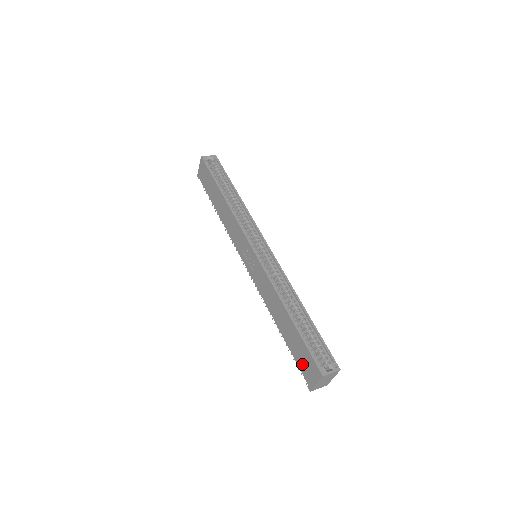
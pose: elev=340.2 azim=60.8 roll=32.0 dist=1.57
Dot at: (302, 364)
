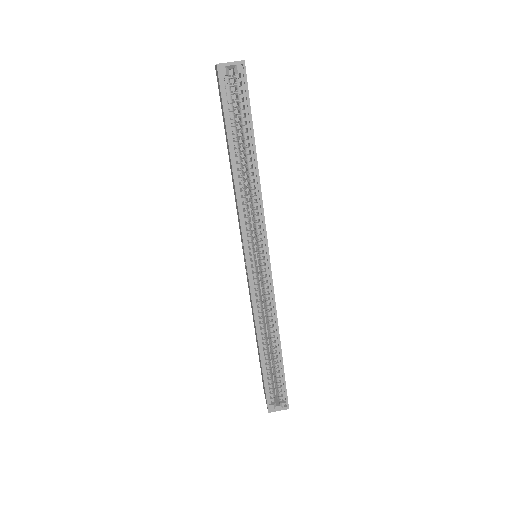
Dot at: (262, 379)
